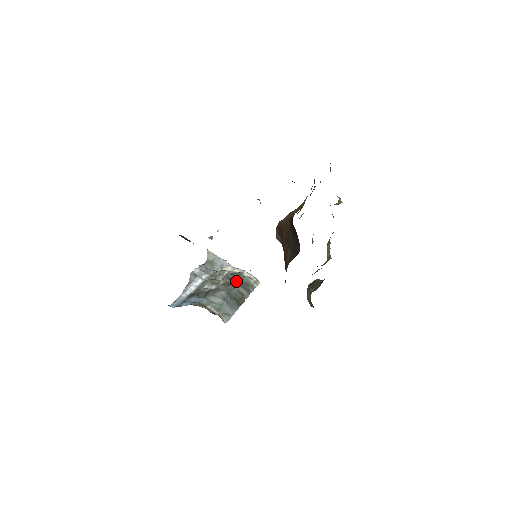
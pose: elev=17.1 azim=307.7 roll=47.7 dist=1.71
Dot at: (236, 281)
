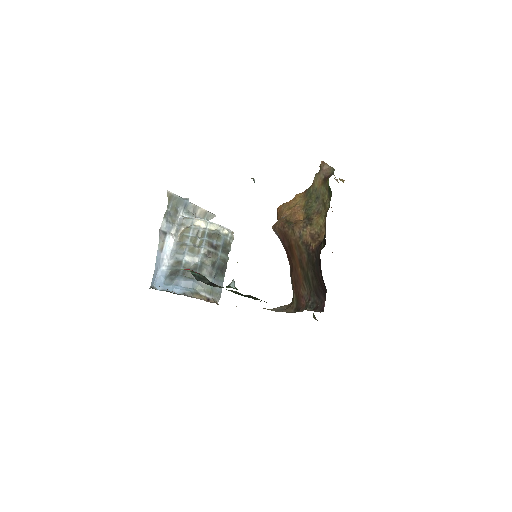
Dot at: (216, 246)
